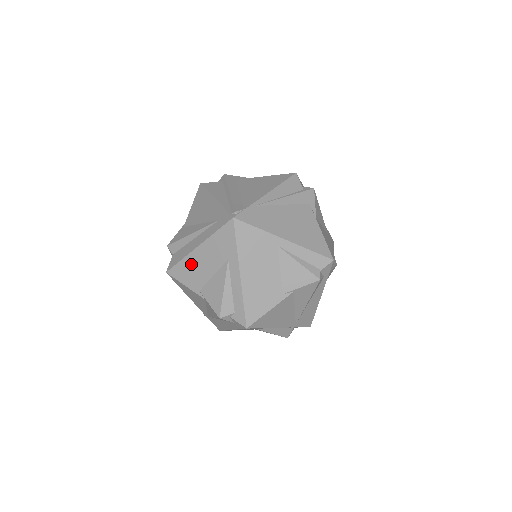
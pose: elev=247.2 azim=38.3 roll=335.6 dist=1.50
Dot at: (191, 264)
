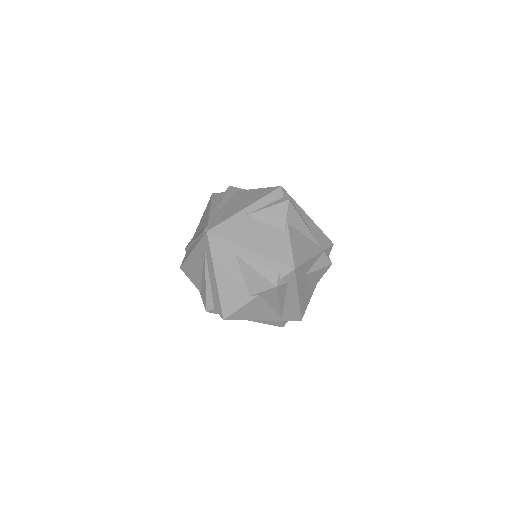
Dot at: (226, 291)
